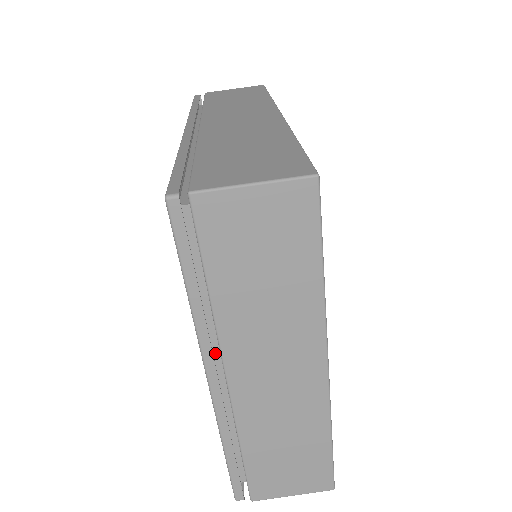
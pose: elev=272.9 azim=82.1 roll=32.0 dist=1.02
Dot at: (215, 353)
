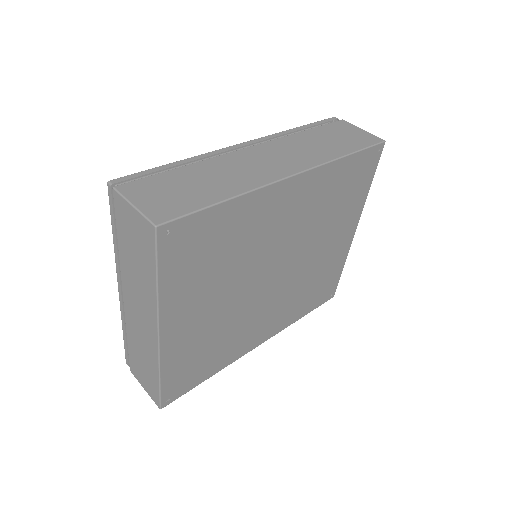
Dot at: occluded
